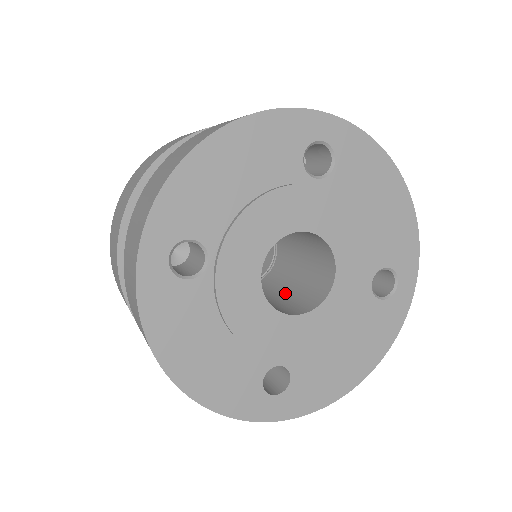
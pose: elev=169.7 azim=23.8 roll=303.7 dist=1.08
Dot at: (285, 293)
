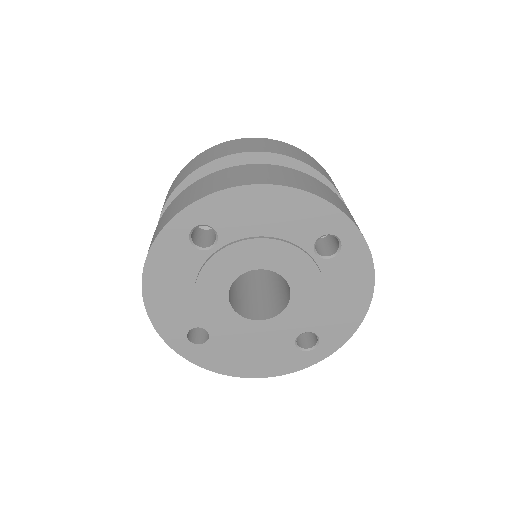
Dot at: (250, 293)
